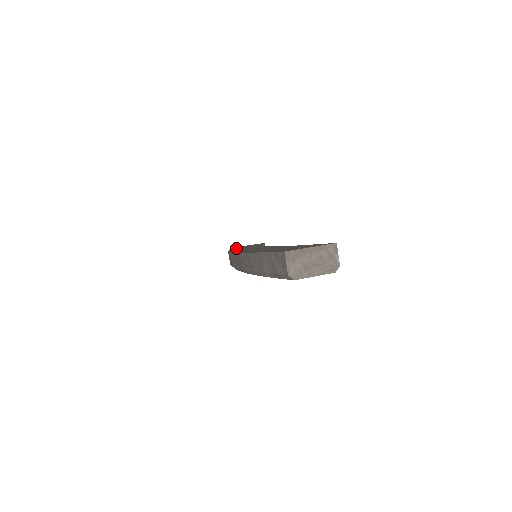
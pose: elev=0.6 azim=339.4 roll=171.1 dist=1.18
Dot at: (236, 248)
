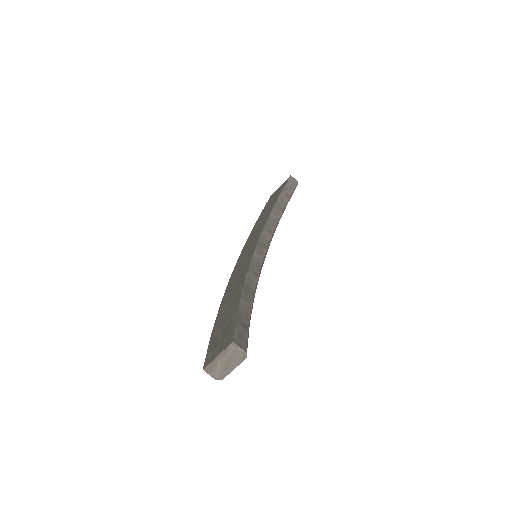
Dot at: (257, 223)
